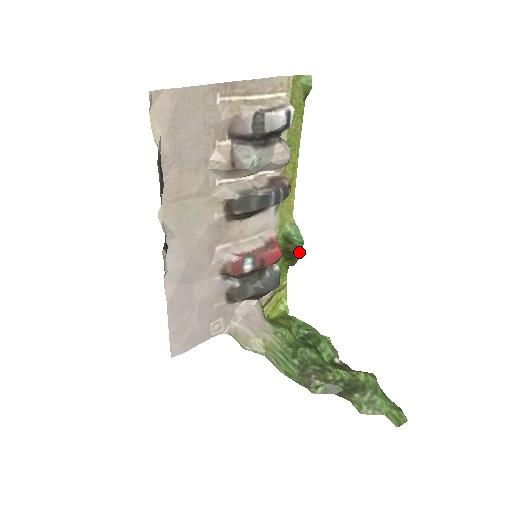
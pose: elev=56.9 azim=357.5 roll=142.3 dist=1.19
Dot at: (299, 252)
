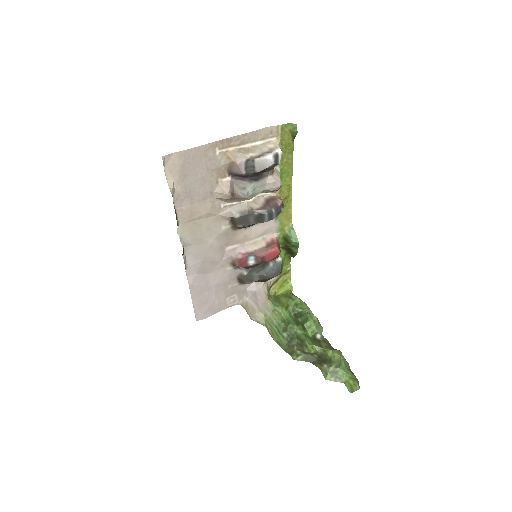
Dot at: (296, 250)
